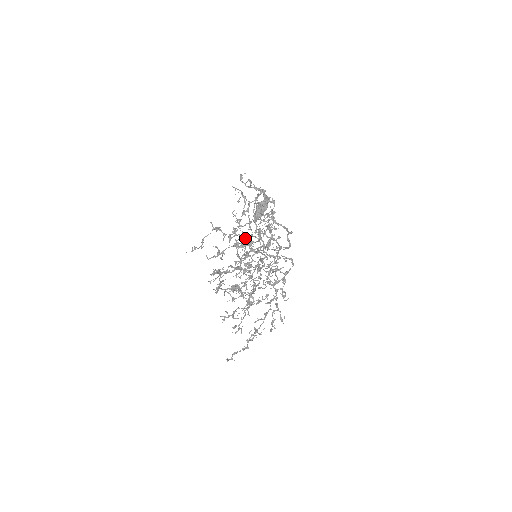
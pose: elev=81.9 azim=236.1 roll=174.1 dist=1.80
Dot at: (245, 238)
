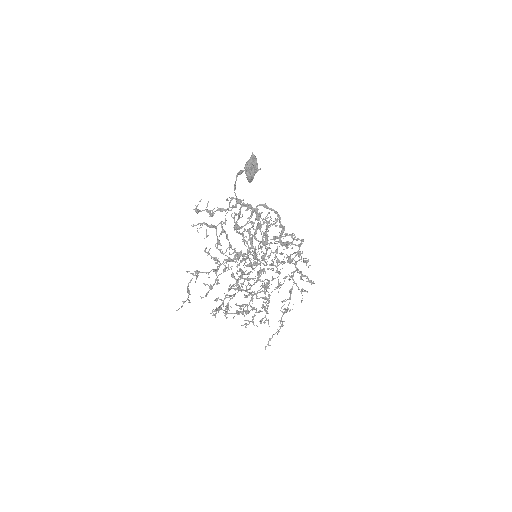
Dot at: (234, 252)
